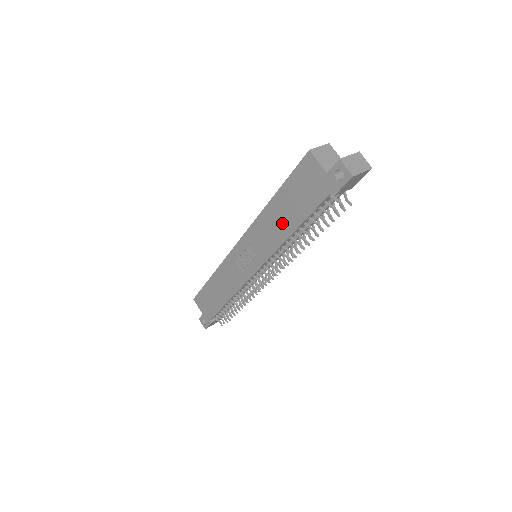
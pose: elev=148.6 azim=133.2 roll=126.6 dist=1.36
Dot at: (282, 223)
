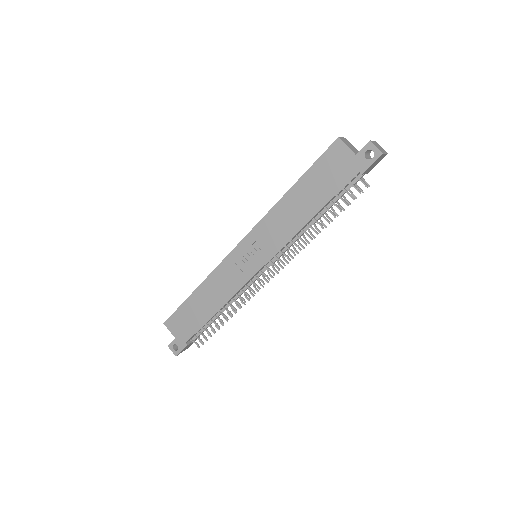
Dot at: (301, 210)
